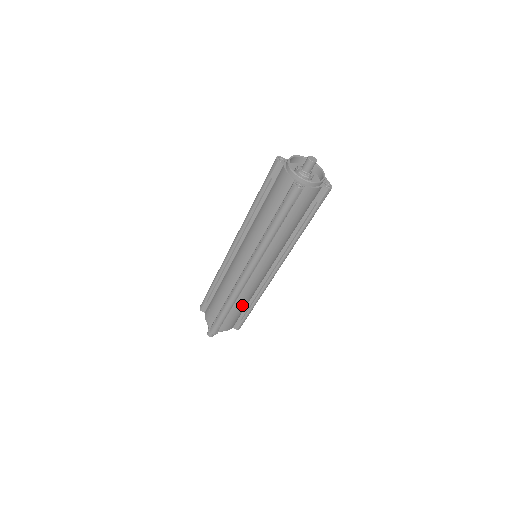
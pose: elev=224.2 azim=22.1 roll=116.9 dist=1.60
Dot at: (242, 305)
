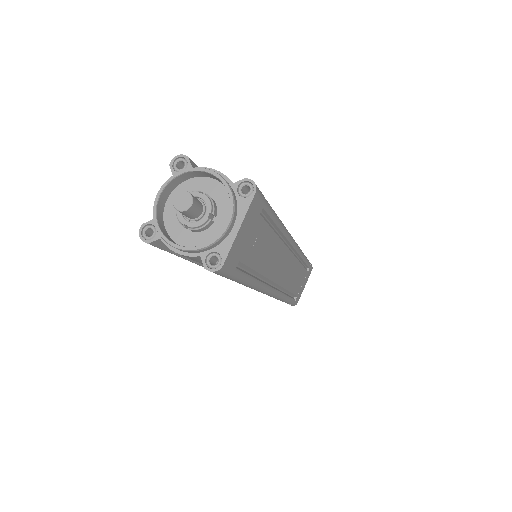
Dot at: occluded
